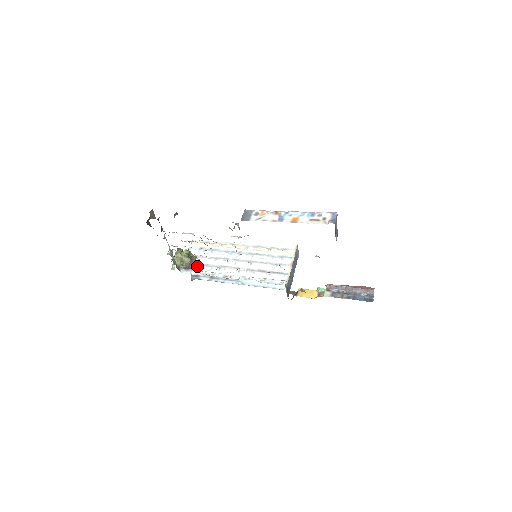
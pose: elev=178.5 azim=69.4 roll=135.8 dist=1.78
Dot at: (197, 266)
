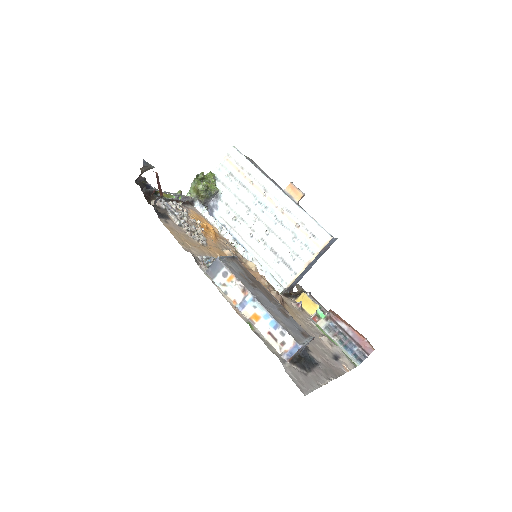
Dot at: (216, 201)
